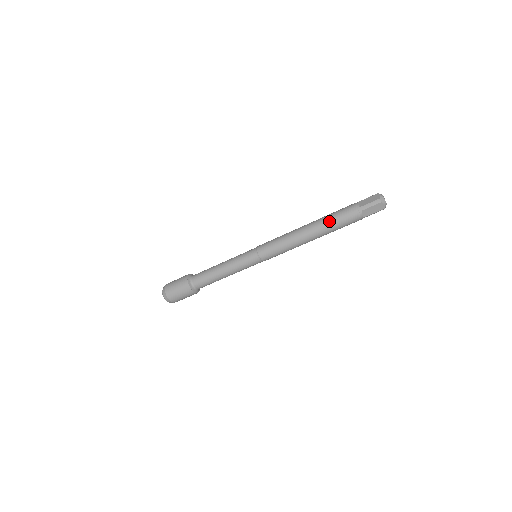
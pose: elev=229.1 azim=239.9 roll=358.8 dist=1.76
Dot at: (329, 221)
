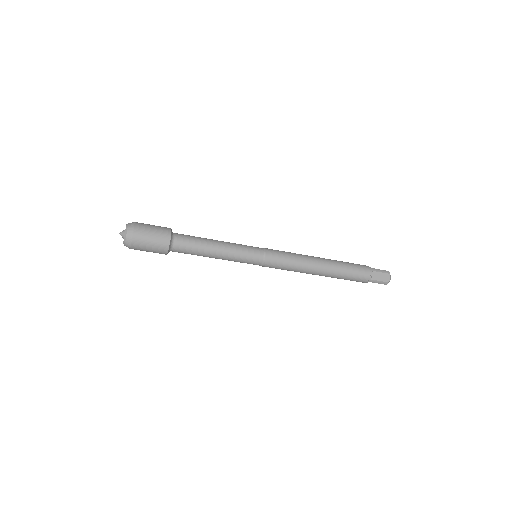
Dot at: (342, 276)
